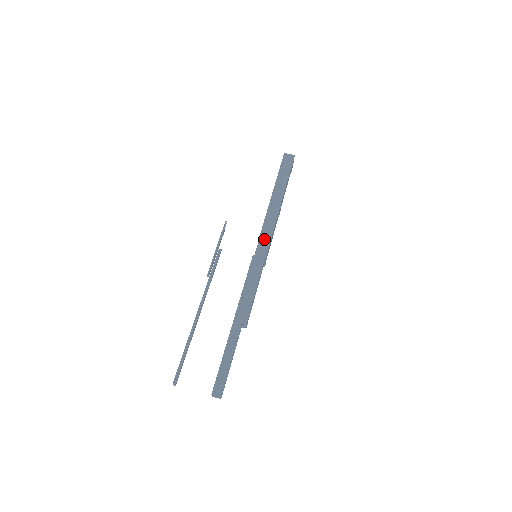
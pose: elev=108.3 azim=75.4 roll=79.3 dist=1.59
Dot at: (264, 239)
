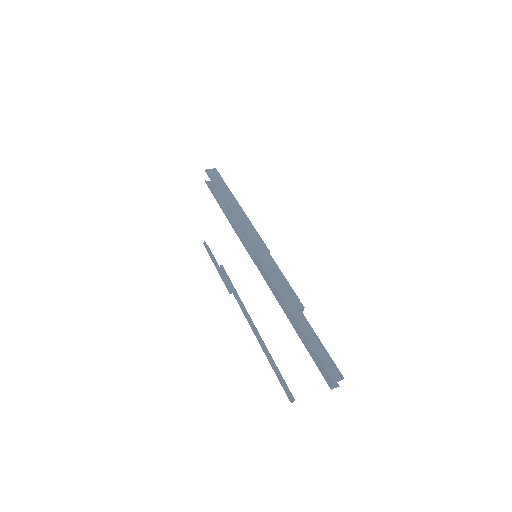
Dot at: (254, 237)
